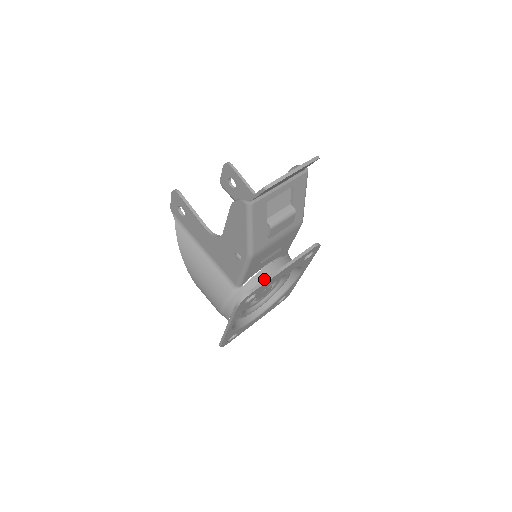
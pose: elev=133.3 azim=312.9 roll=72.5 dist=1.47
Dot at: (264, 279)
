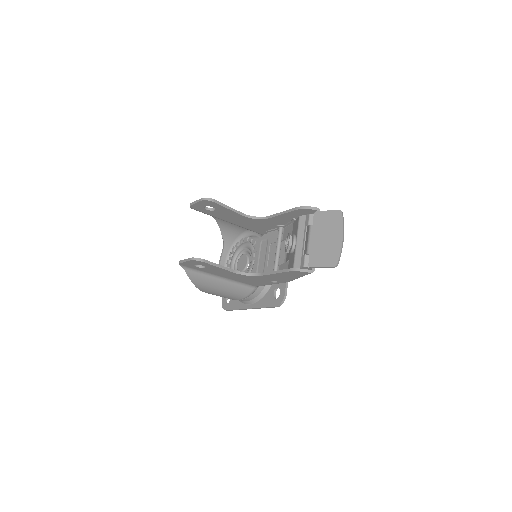
Dot at: occluded
